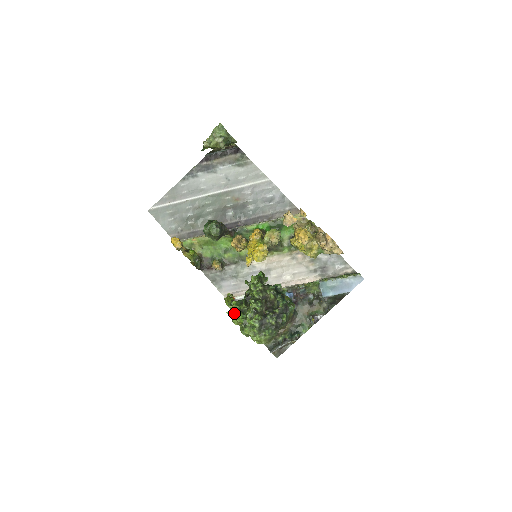
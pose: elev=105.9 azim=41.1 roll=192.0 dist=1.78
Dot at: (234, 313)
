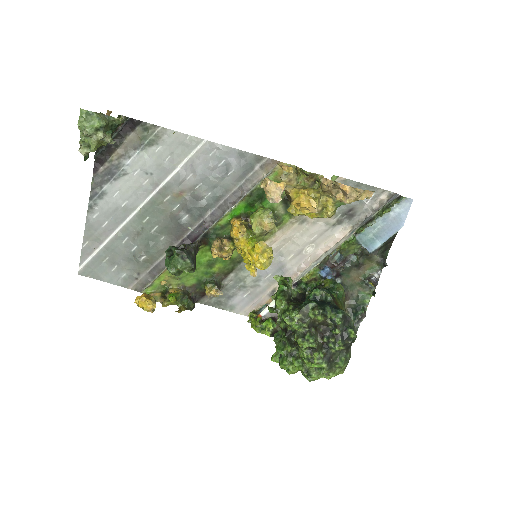
Dot at: (284, 364)
